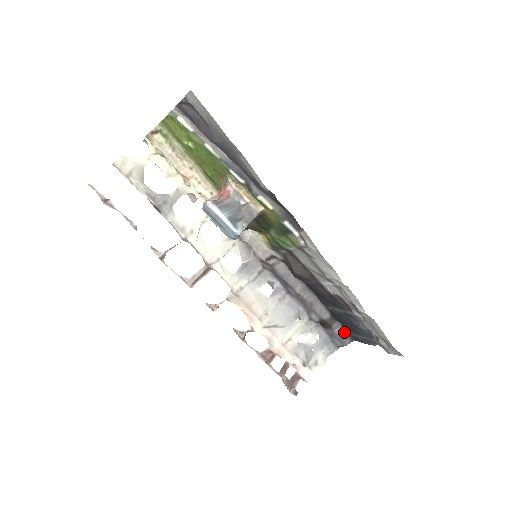
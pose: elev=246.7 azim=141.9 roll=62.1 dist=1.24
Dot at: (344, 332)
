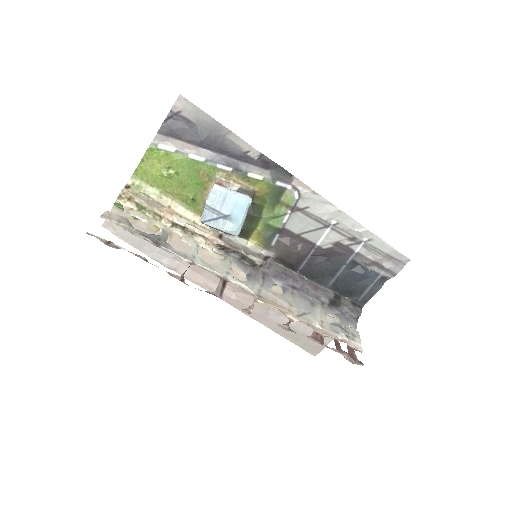
Dot at: (352, 303)
